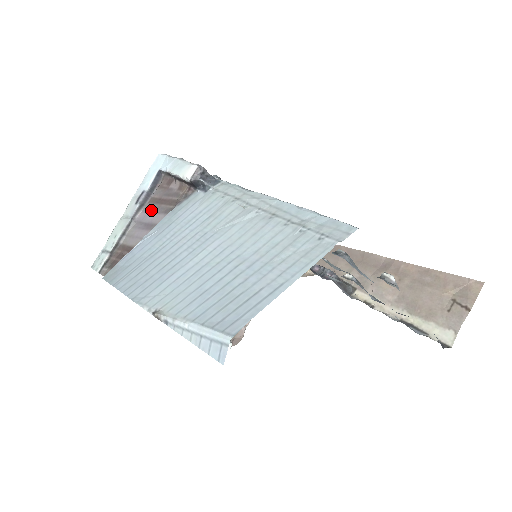
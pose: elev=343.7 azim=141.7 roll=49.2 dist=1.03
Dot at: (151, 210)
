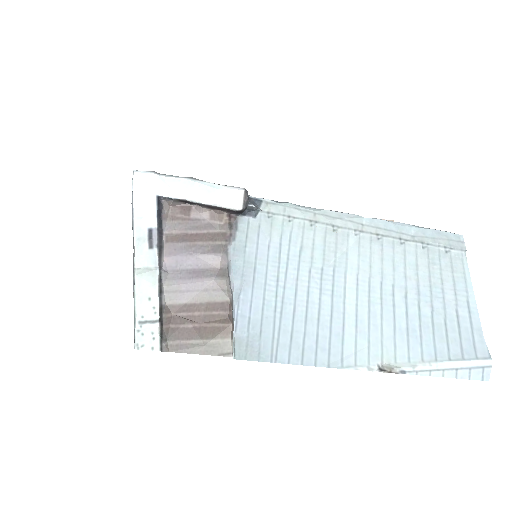
Dot at: (183, 252)
